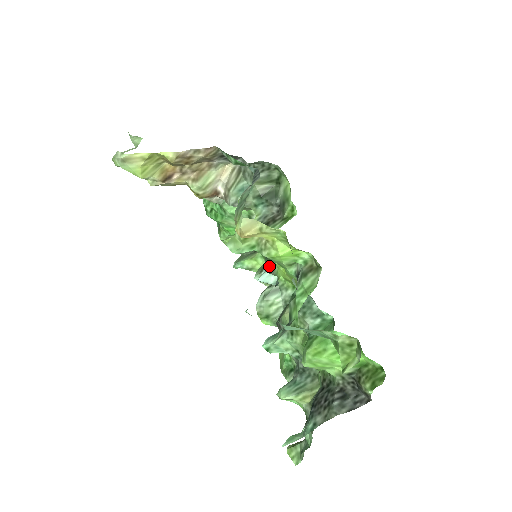
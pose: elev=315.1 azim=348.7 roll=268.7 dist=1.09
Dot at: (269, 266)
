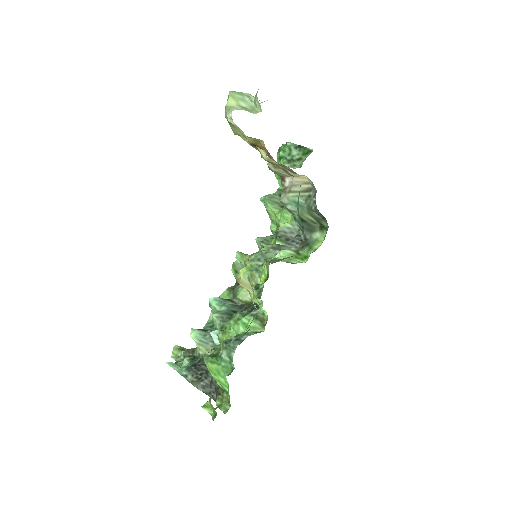
Dot at: occluded
